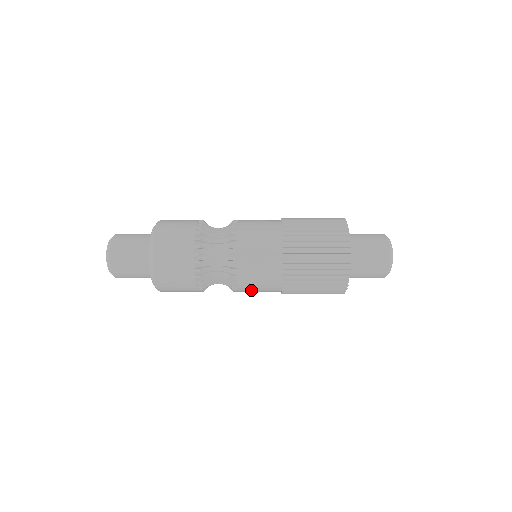
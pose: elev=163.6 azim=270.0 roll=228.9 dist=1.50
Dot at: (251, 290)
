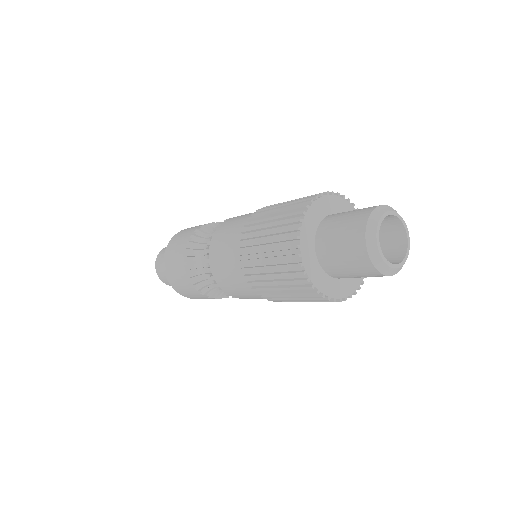
Dot at: (228, 285)
